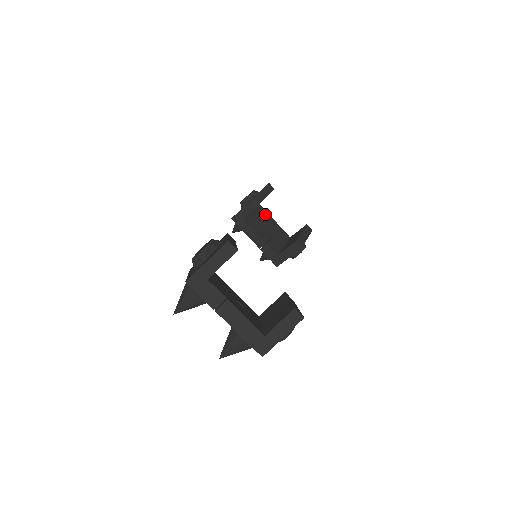
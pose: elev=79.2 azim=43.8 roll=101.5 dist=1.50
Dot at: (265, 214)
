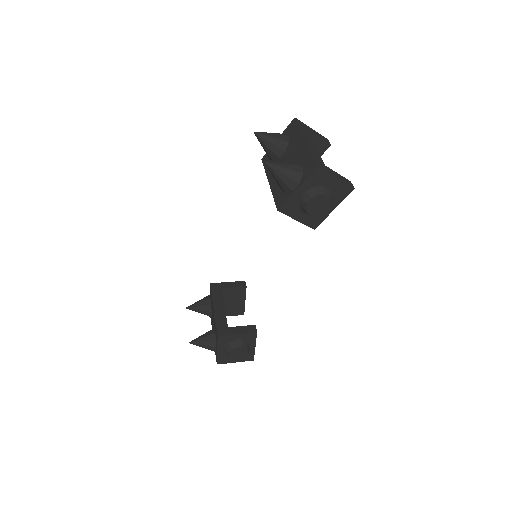
Dot at: occluded
